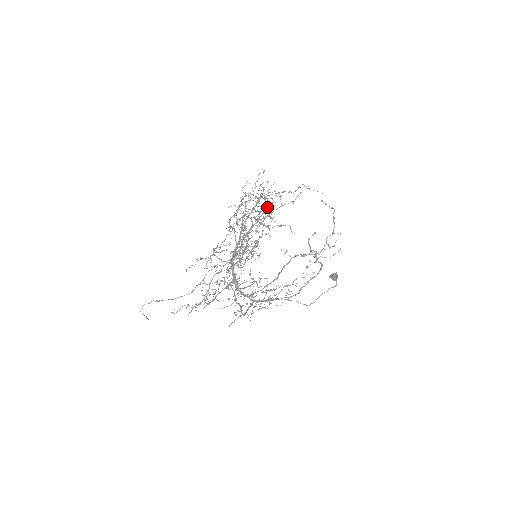
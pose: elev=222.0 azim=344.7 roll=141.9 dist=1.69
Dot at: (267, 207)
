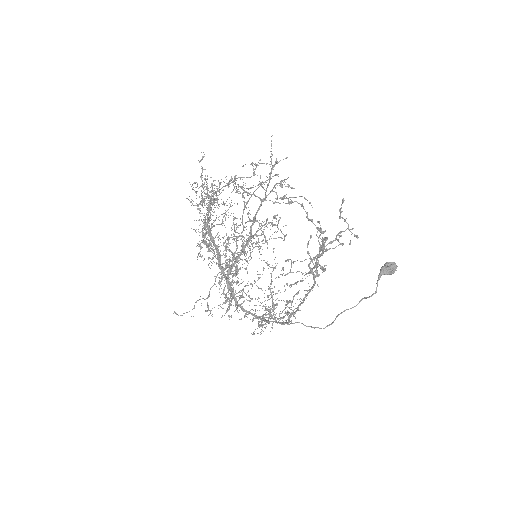
Dot at: (271, 172)
